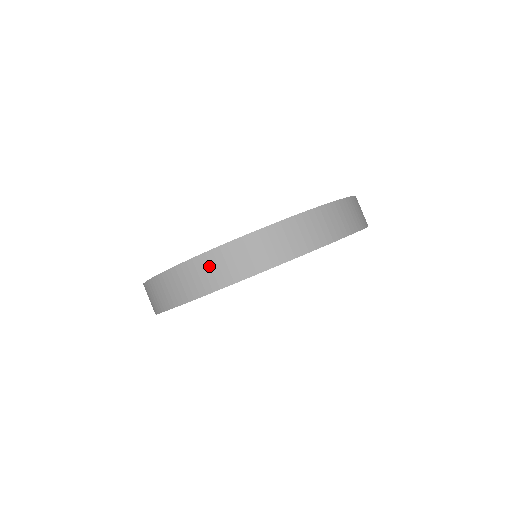
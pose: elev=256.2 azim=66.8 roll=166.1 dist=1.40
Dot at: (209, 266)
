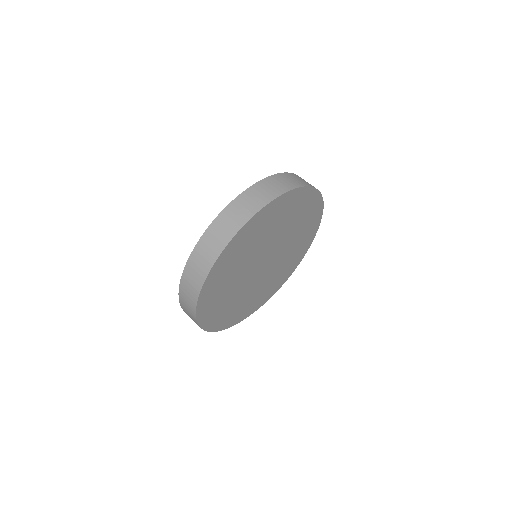
Dot at: (245, 201)
